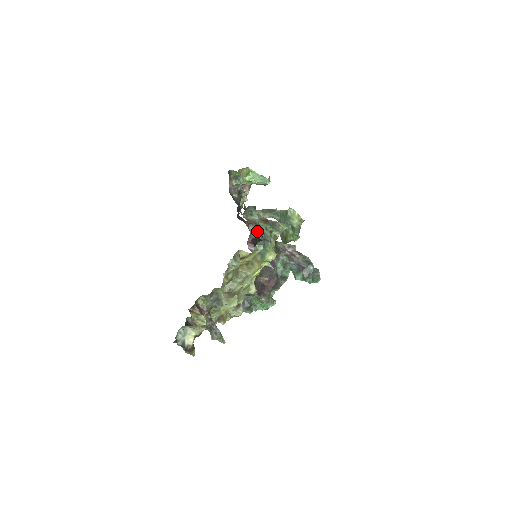
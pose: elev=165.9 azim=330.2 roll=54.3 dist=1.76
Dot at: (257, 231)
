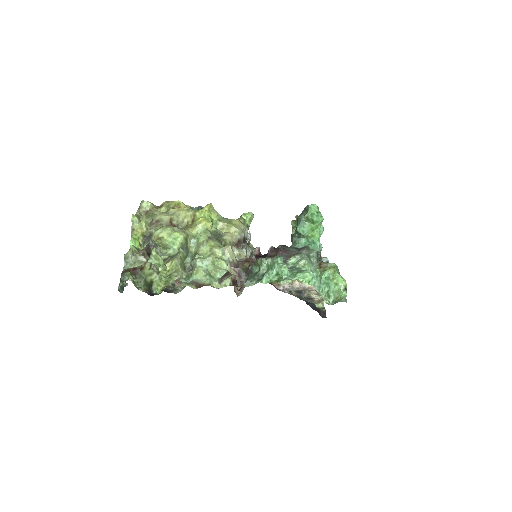
Dot at: (255, 249)
